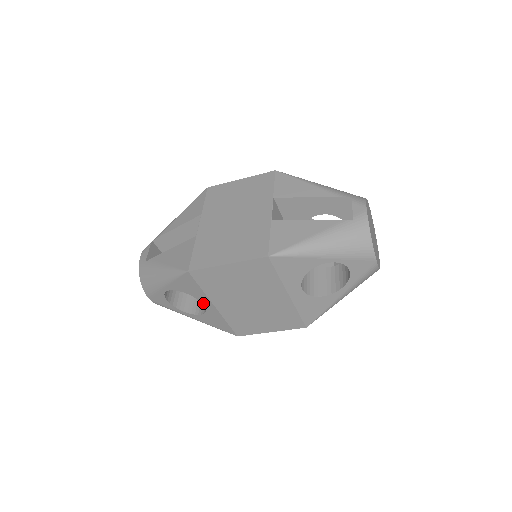
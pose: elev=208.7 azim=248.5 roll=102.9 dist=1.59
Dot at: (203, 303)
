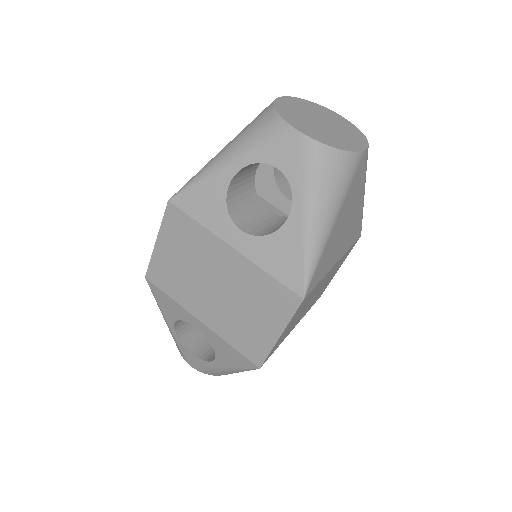
Dot at: (194, 325)
